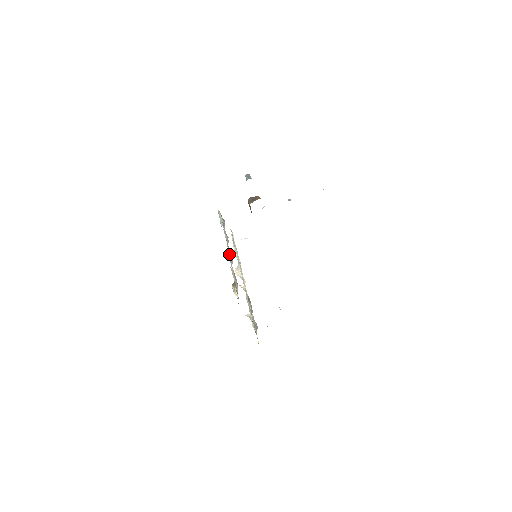
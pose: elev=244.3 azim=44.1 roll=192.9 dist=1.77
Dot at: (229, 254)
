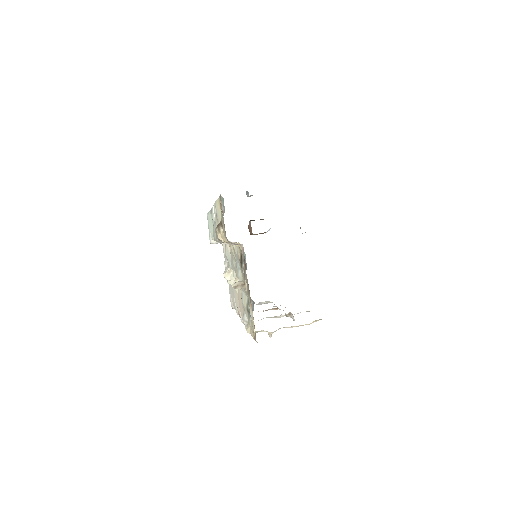
Dot at: occluded
